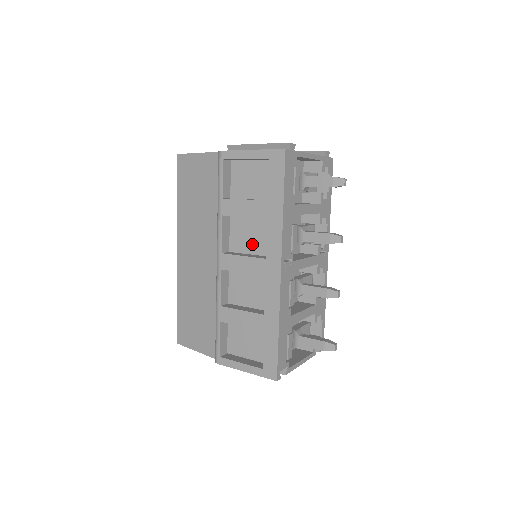
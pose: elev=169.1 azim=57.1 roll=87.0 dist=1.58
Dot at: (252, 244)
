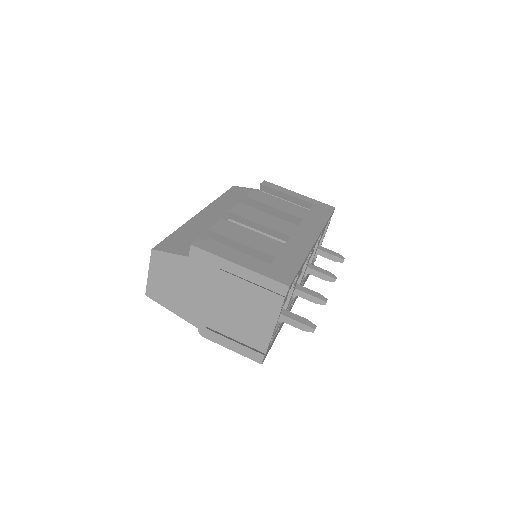
Dot at: occluded
